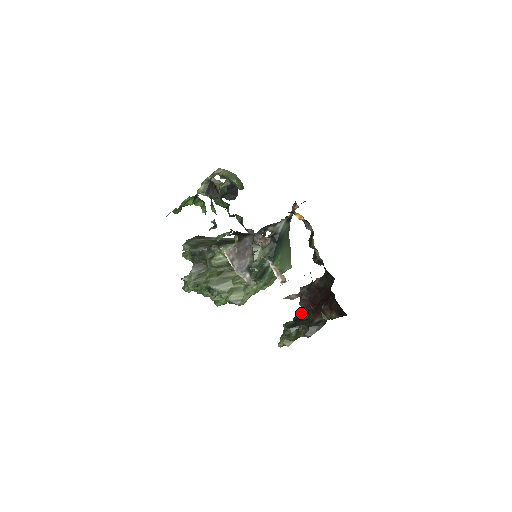
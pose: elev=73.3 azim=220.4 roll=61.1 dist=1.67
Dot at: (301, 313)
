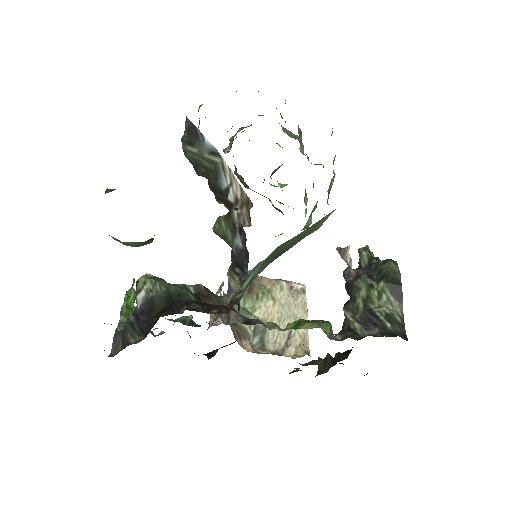
Dot at: occluded
